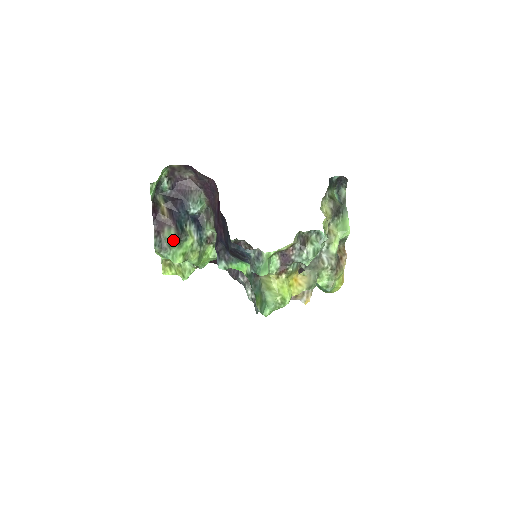
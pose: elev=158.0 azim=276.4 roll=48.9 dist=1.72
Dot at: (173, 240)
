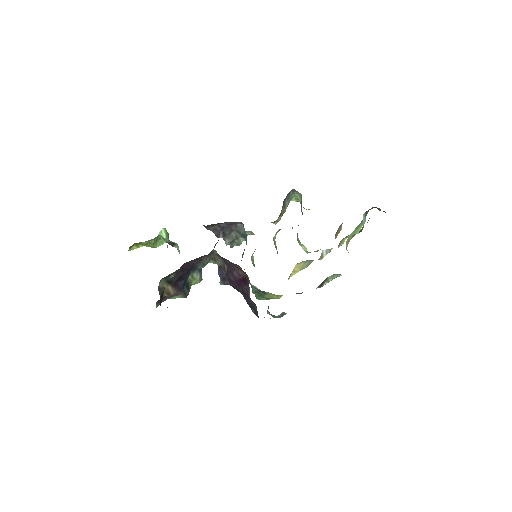
Dot at: occluded
